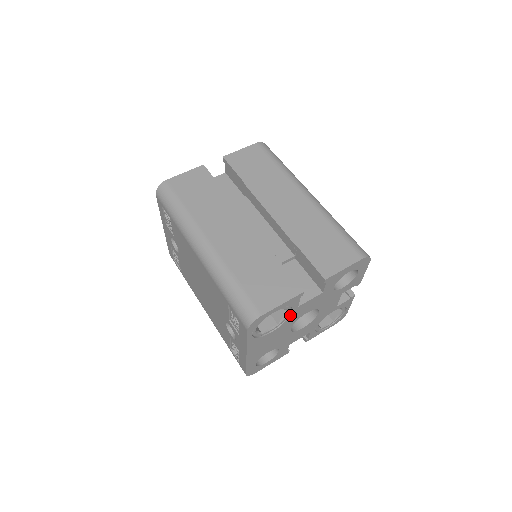
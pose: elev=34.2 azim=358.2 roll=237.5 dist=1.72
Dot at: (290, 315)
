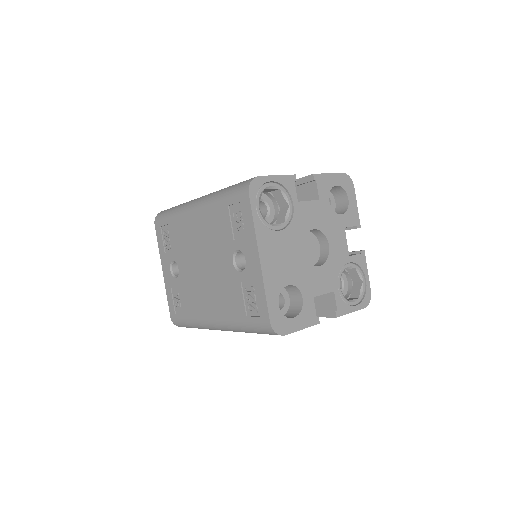
Dot at: (293, 213)
